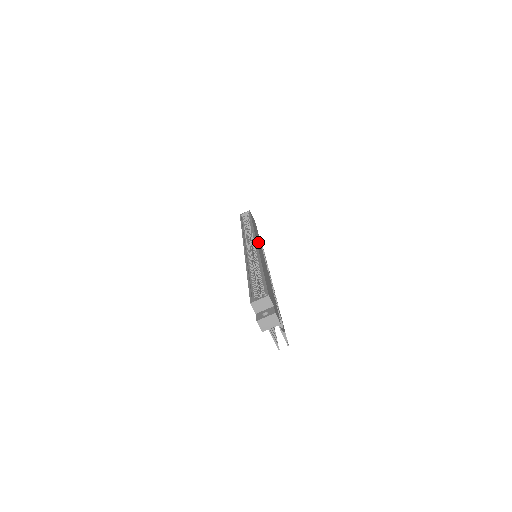
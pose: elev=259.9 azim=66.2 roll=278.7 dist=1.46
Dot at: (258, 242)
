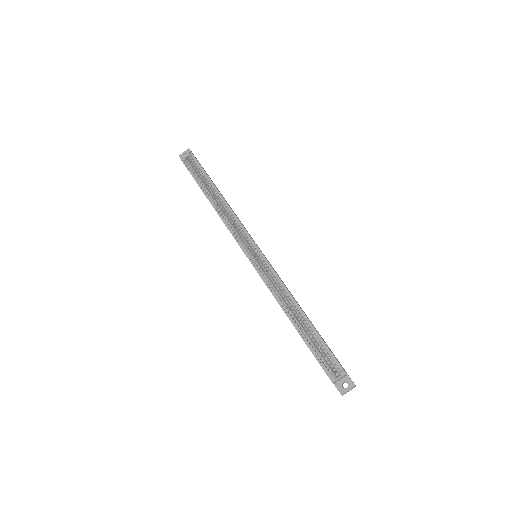
Dot at: (251, 237)
